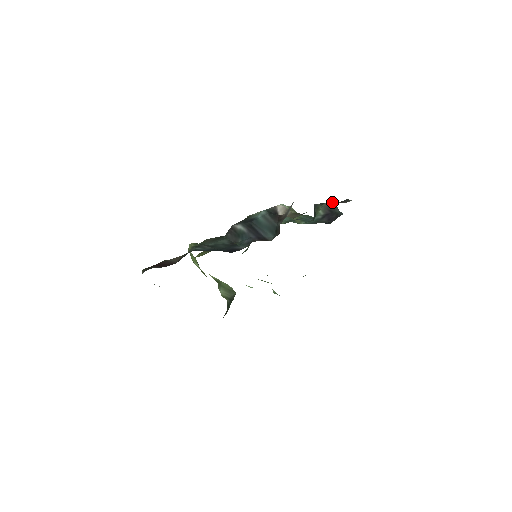
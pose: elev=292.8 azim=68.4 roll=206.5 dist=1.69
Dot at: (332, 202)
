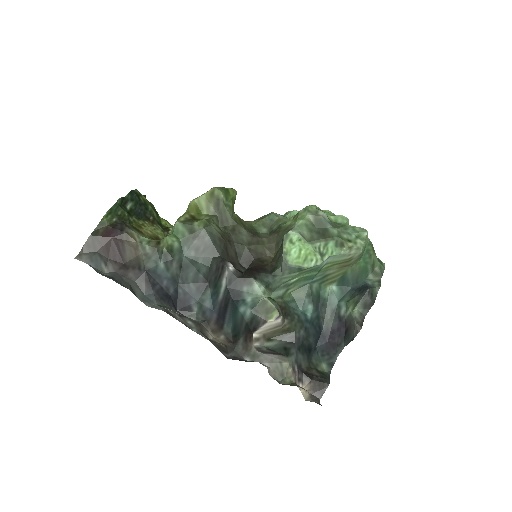
Dot at: (354, 336)
